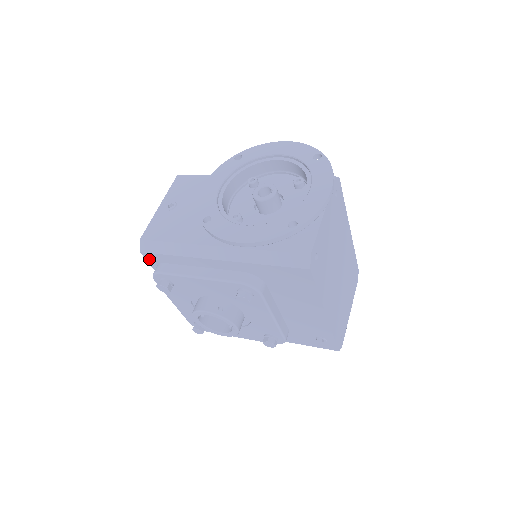
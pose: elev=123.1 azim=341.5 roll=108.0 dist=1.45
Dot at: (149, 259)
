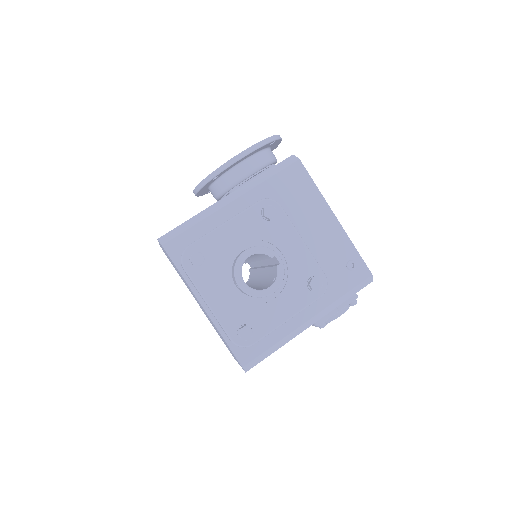
Dot at: (171, 252)
